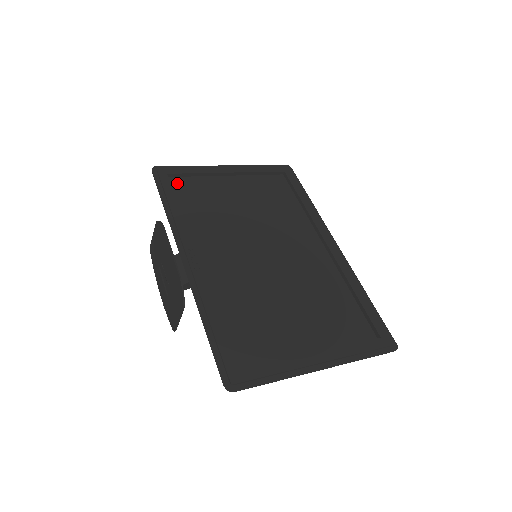
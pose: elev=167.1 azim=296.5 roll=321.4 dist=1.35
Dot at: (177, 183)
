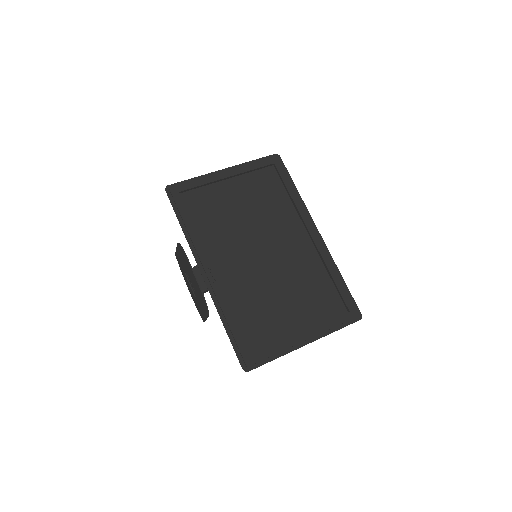
Dot at: (187, 198)
